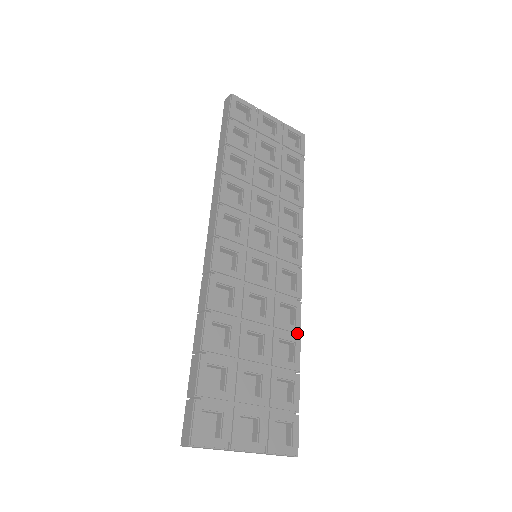
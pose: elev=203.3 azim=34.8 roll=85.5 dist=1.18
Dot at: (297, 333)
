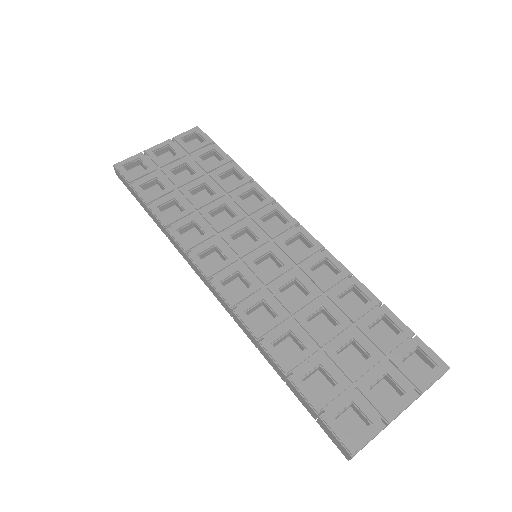
Dot at: (348, 276)
